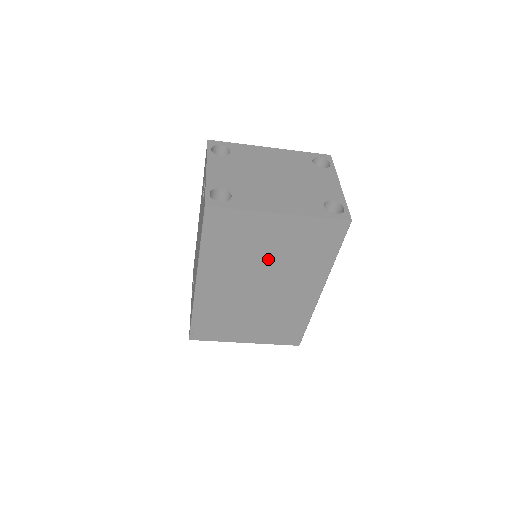
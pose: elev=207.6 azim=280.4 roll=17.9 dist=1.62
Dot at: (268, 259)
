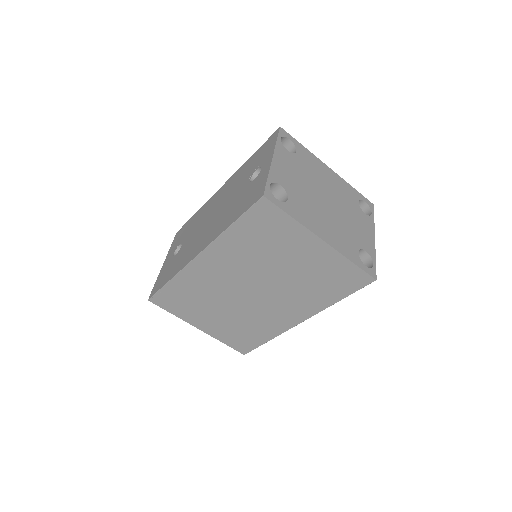
Dot at: (280, 271)
